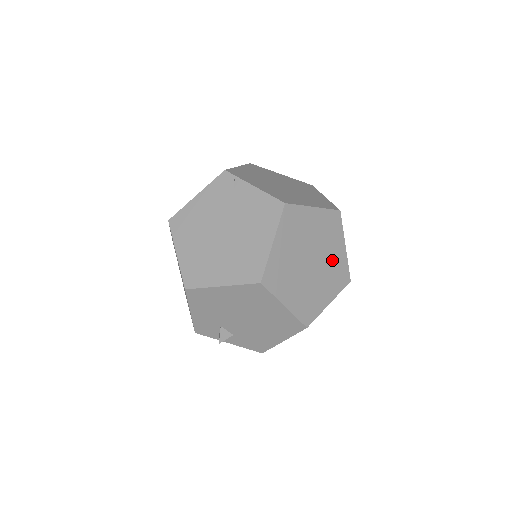
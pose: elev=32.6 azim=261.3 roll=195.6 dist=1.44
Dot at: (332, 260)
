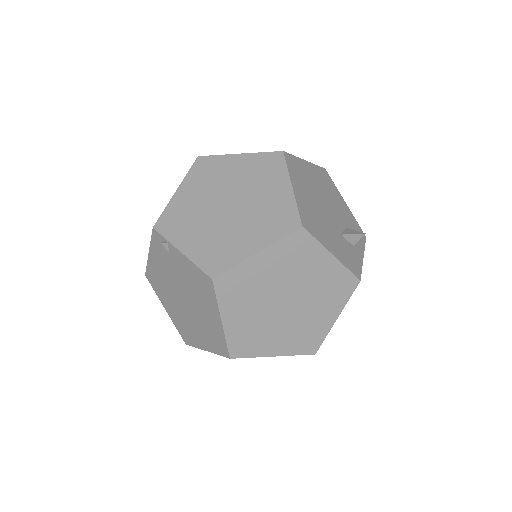
Dot at: (318, 281)
